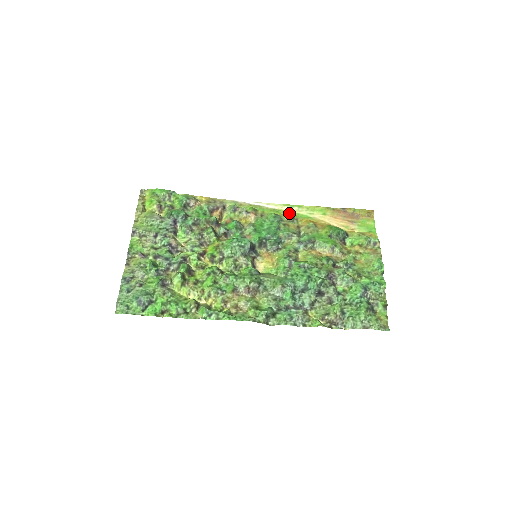
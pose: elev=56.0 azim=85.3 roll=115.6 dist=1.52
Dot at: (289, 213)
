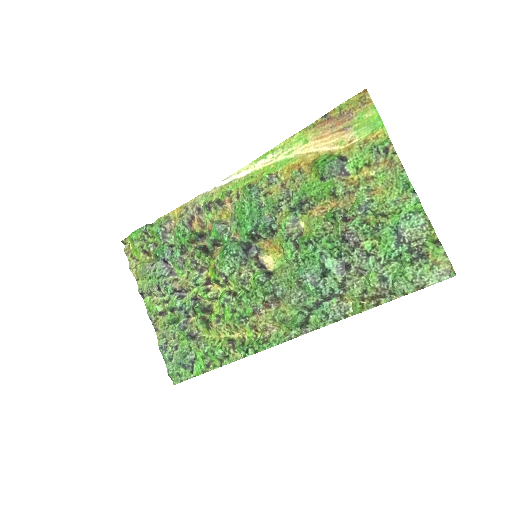
Dot at: (265, 170)
